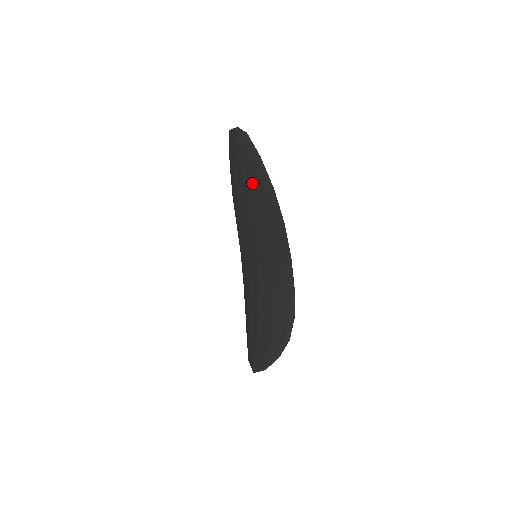
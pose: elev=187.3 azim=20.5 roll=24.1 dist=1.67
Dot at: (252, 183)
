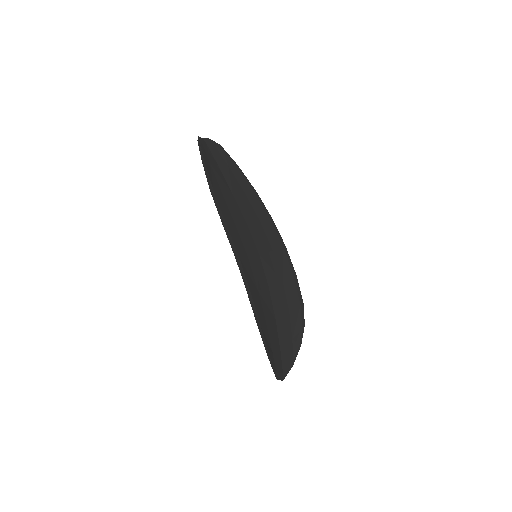
Dot at: occluded
